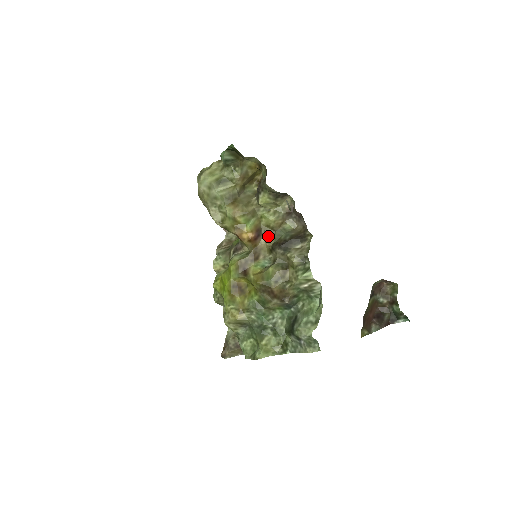
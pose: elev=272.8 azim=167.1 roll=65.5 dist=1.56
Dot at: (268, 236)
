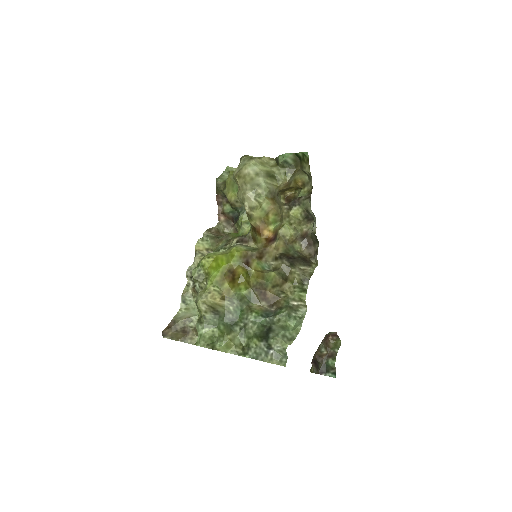
Dot at: (279, 245)
